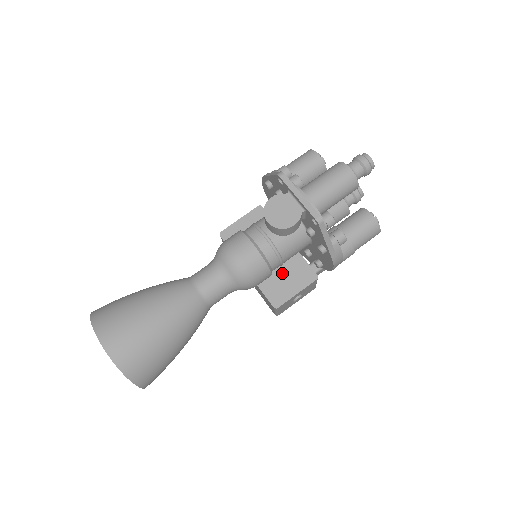
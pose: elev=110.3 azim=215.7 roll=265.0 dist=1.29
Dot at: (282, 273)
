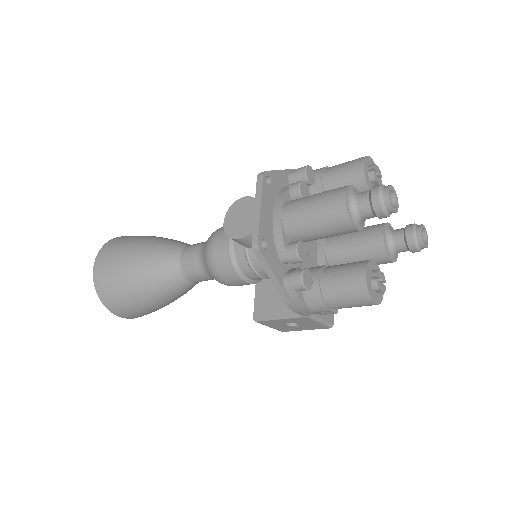
Dot at: occluded
